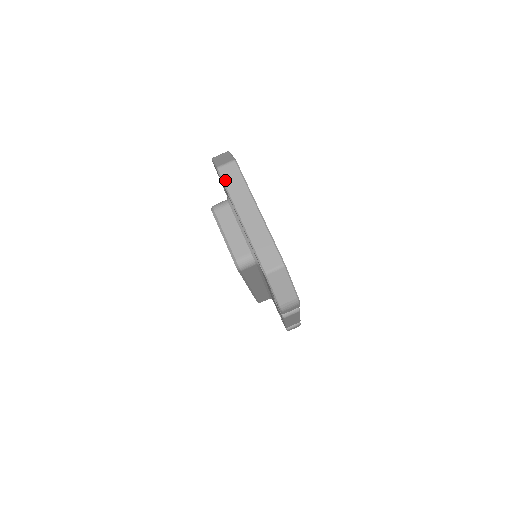
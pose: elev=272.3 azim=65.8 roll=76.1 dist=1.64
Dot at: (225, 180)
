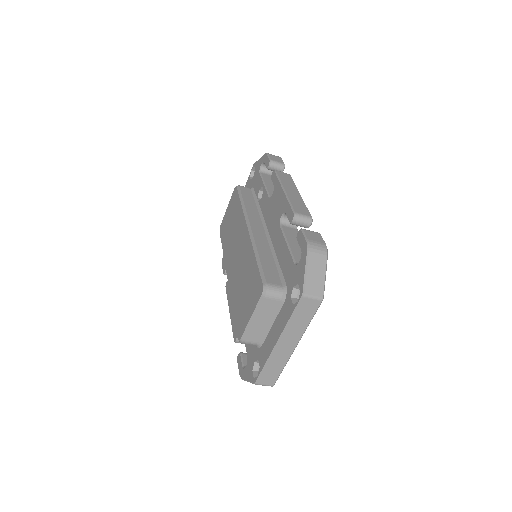
Dot at: (299, 310)
